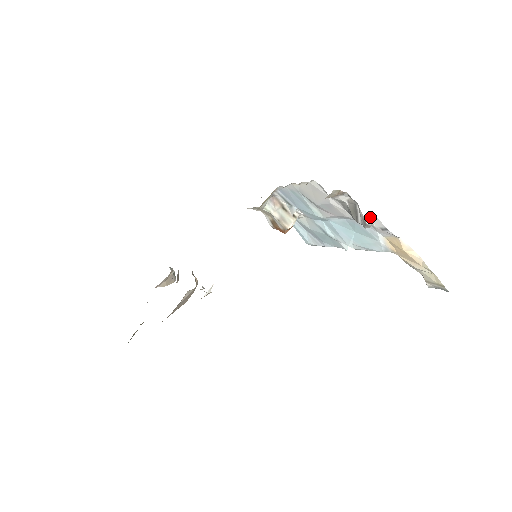
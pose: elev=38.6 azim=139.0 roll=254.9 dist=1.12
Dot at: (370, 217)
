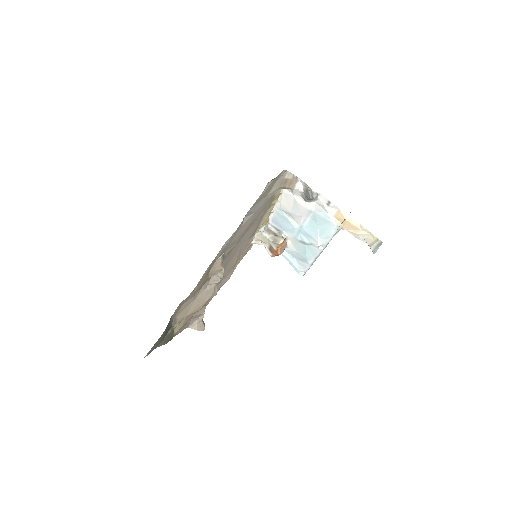
Dot at: (318, 197)
